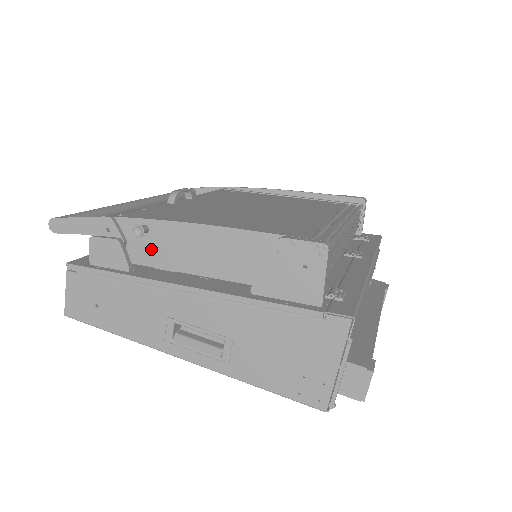
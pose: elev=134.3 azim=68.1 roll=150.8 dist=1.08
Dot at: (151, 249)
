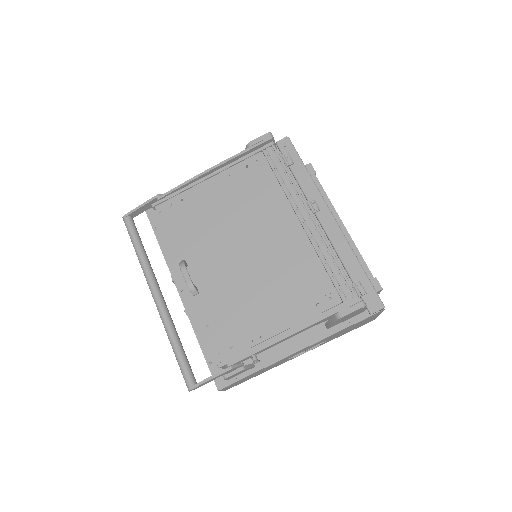
Dot at: occluded
